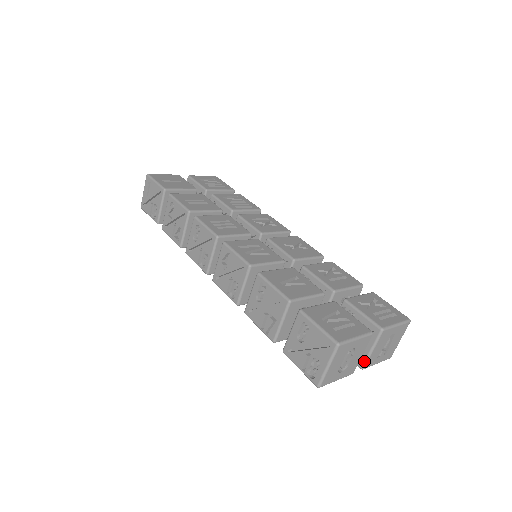
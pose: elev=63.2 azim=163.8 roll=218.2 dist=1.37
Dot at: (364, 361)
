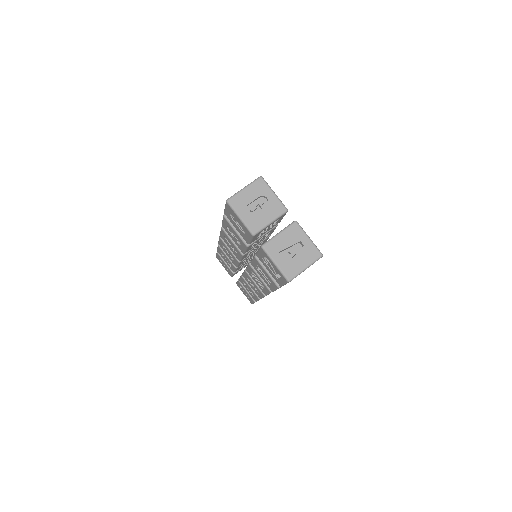
Dot at: (268, 240)
